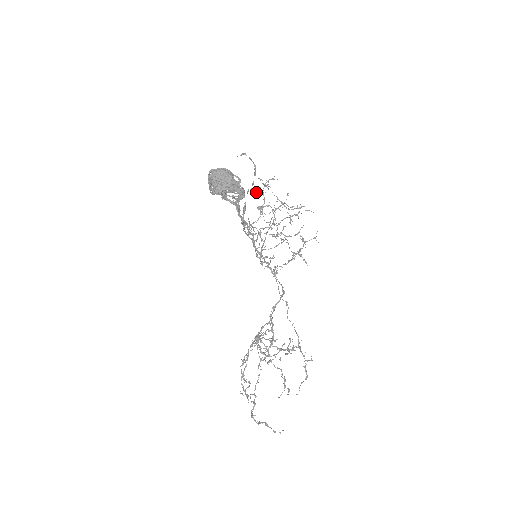
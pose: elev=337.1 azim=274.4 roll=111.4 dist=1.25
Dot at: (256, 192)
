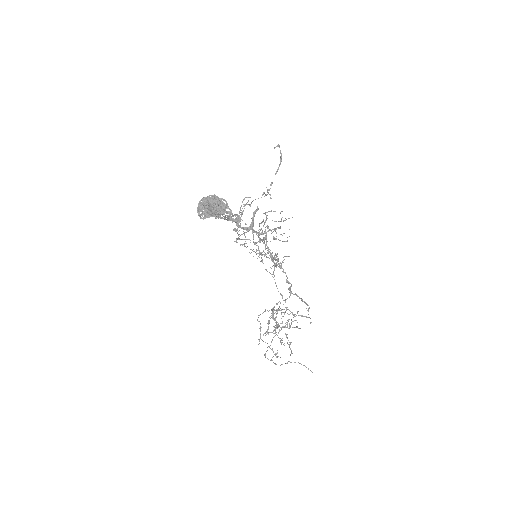
Dot at: (250, 206)
